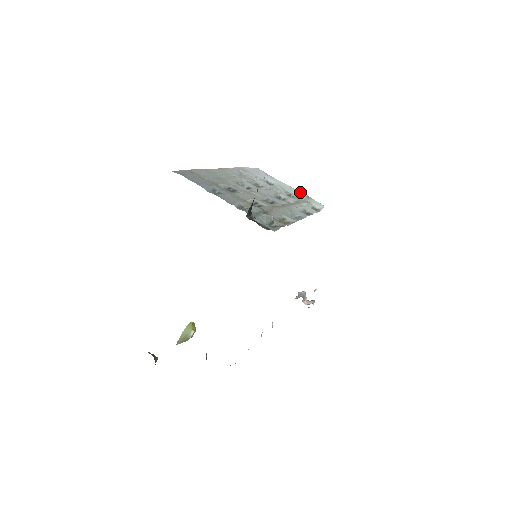
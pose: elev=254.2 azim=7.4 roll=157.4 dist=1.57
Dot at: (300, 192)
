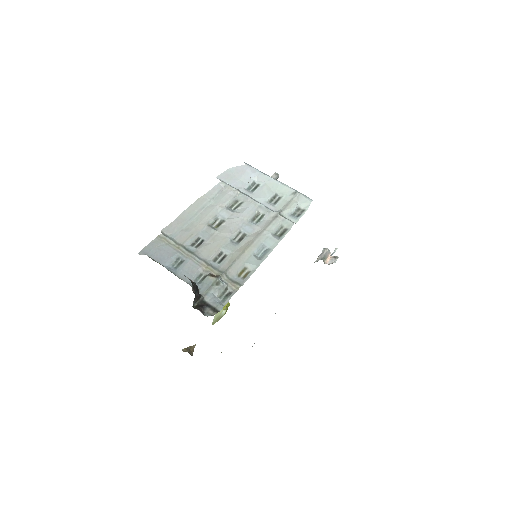
Dot at: (287, 188)
